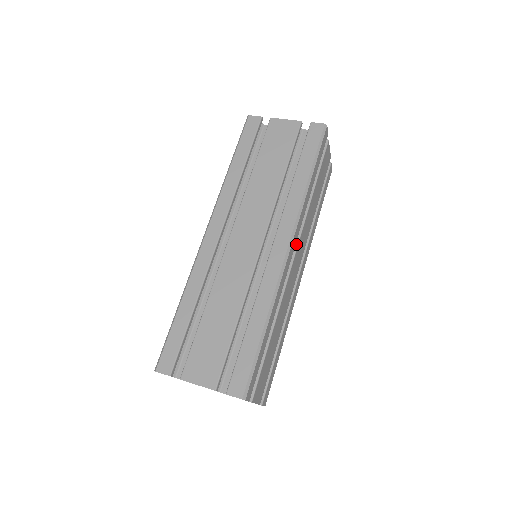
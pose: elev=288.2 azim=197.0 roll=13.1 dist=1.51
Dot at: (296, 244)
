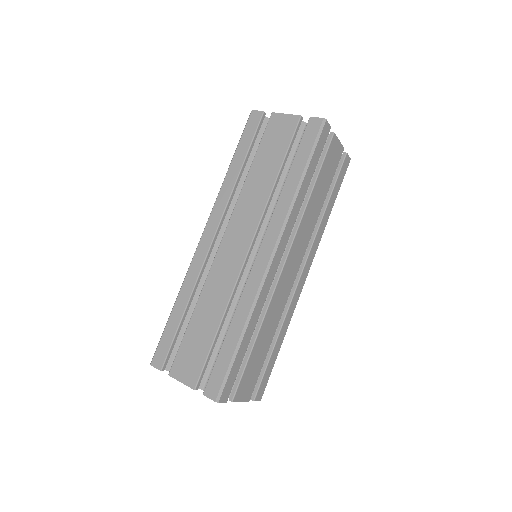
Dot at: (288, 248)
